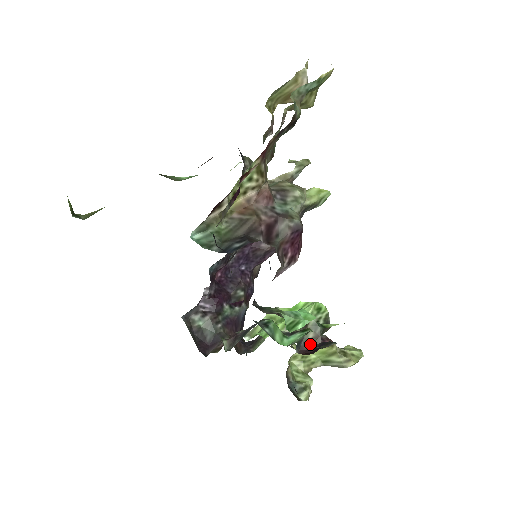
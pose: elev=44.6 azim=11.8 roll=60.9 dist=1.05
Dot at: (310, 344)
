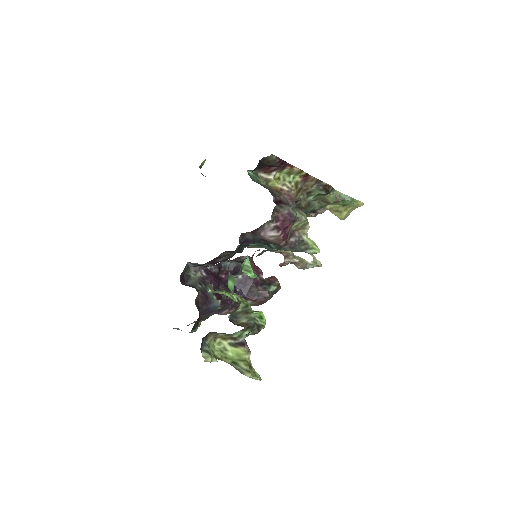
Dot at: (239, 324)
